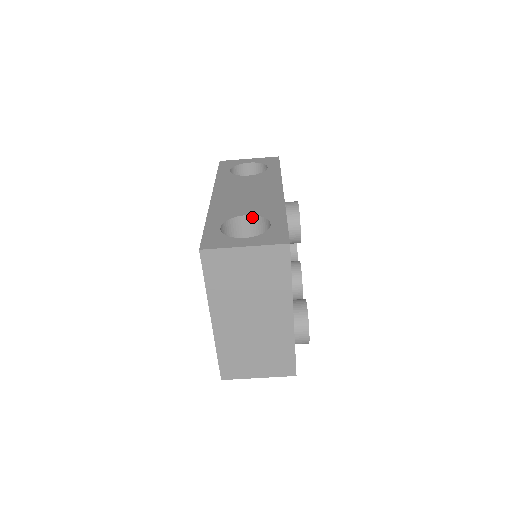
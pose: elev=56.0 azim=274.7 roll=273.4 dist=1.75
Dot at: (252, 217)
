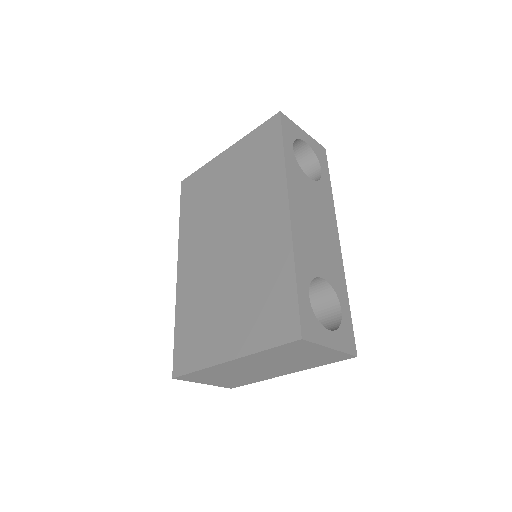
Dot at: (325, 282)
